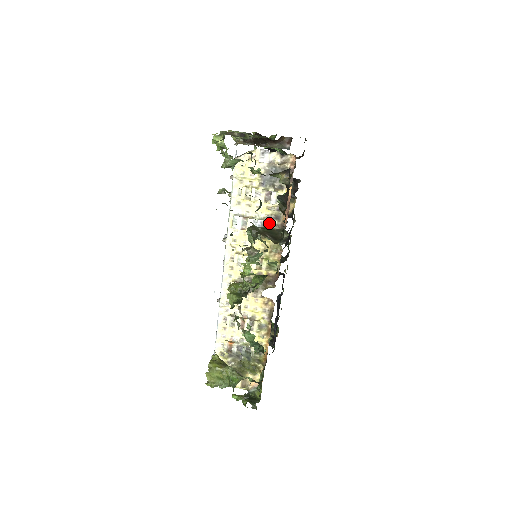
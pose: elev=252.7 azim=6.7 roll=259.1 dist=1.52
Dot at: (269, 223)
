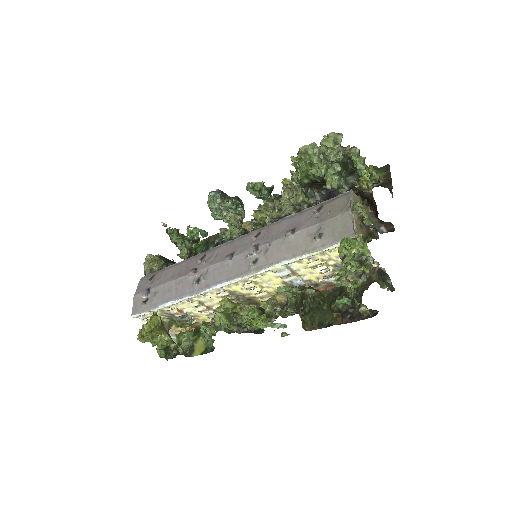
Dot at: occluded
